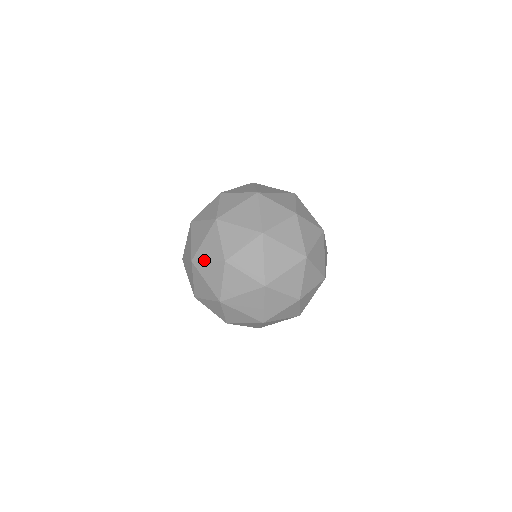
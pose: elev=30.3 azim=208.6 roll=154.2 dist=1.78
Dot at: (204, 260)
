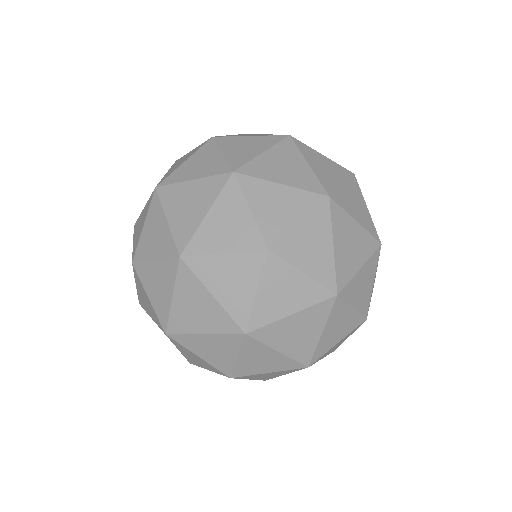
Dot at: (133, 238)
